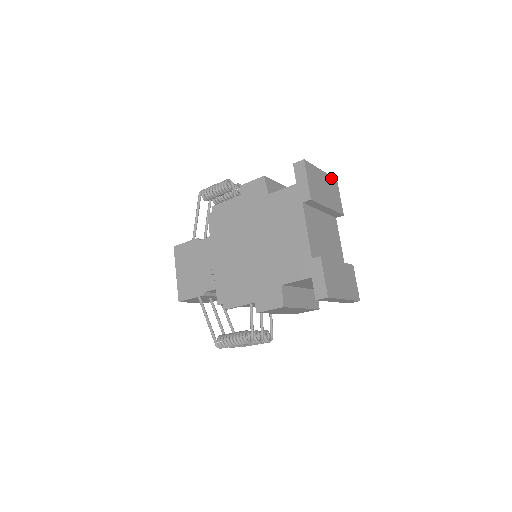
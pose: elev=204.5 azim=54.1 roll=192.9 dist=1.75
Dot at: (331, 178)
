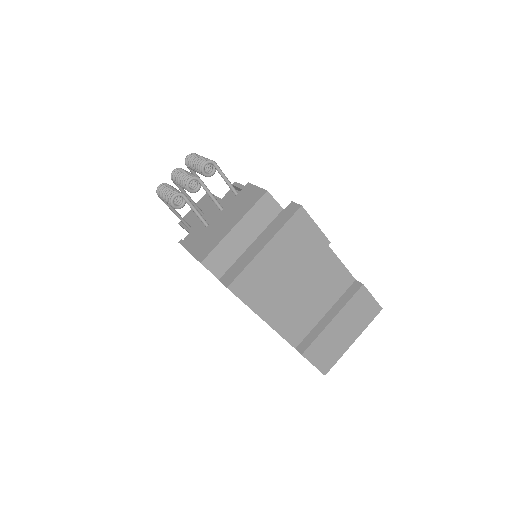
Dot at: (288, 225)
